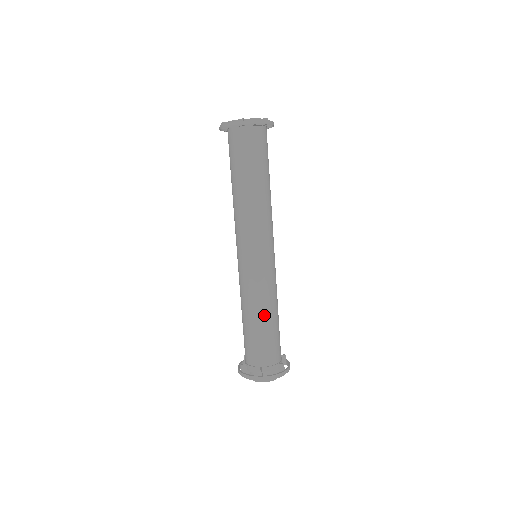
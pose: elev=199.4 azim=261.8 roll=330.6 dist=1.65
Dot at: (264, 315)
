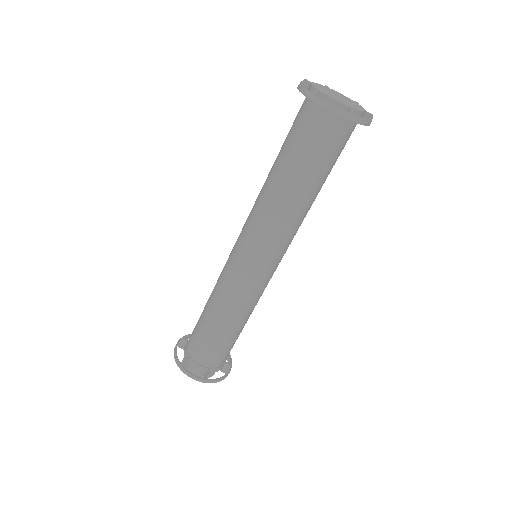
Dot at: (239, 324)
